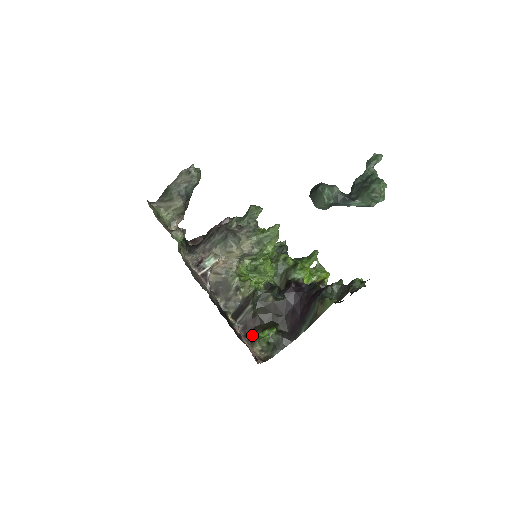
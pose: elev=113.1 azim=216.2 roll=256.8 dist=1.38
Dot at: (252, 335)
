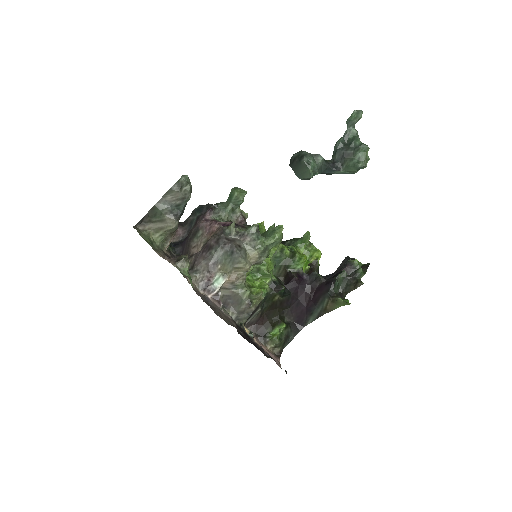
Dot at: (263, 334)
